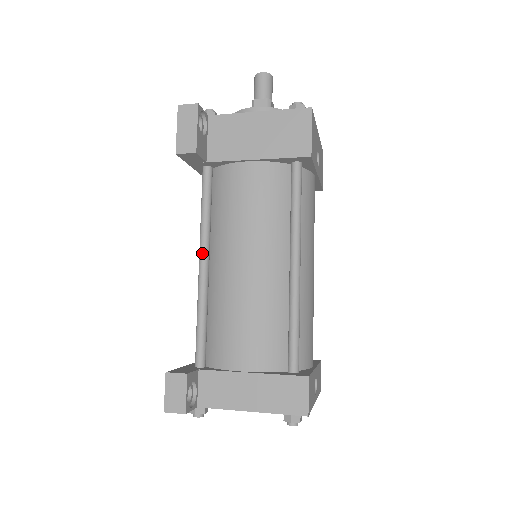
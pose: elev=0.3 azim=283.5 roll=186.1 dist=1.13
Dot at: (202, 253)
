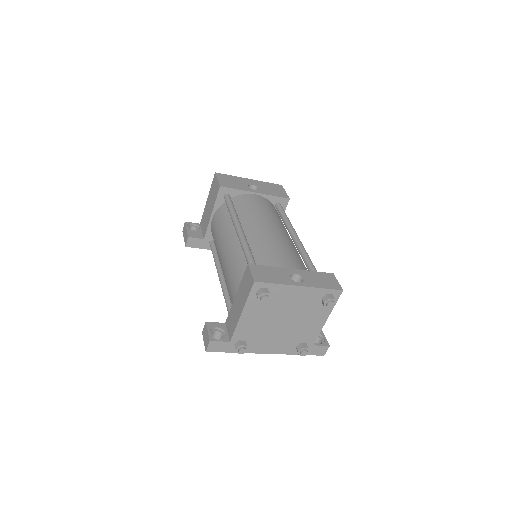
Dot at: (218, 275)
